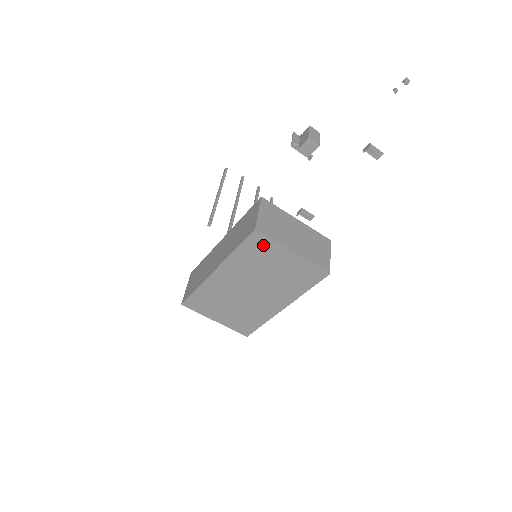
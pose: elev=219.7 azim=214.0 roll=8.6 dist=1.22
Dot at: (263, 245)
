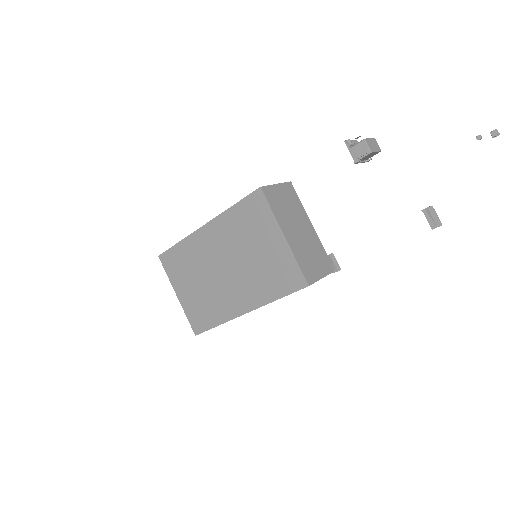
Dot at: (259, 212)
